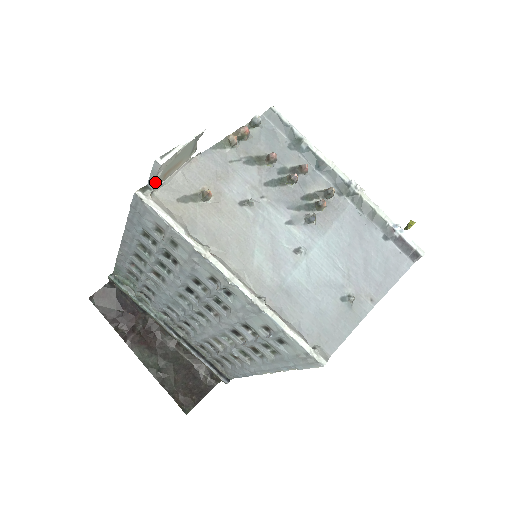
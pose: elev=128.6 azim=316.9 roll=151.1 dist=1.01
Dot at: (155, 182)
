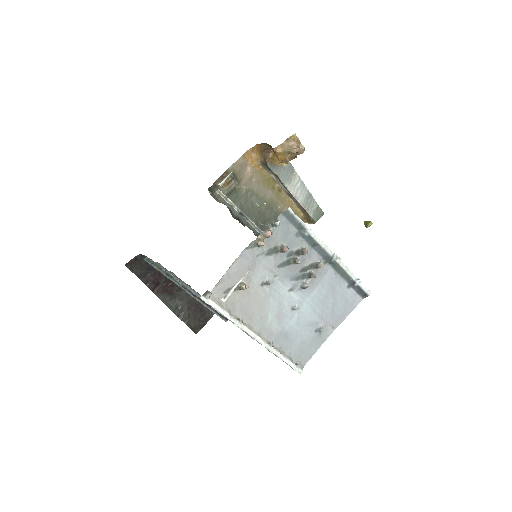
Dot at: occluded
